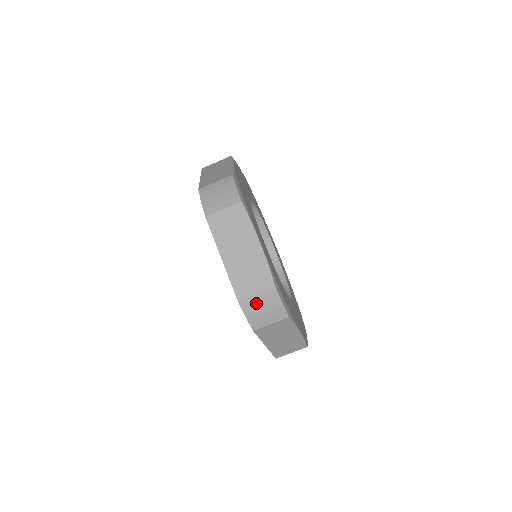
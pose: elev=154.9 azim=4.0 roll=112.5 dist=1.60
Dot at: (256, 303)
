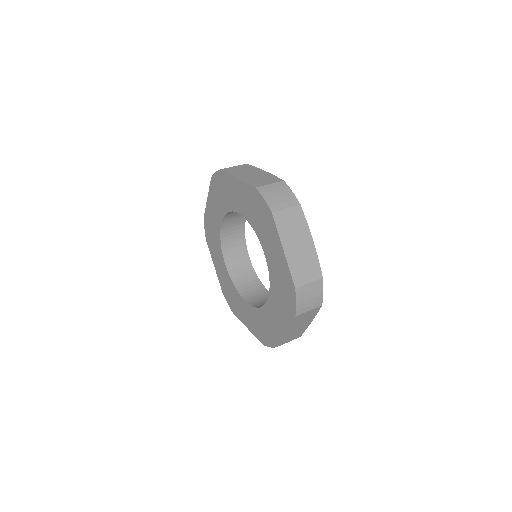
Dot at: (307, 291)
